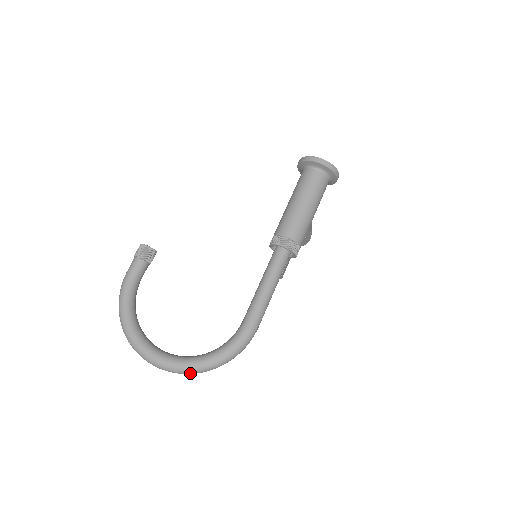
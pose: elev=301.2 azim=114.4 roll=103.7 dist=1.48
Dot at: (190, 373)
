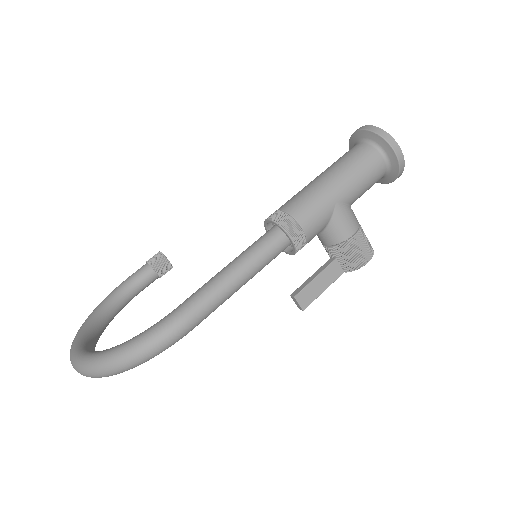
Dot at: (86, 371)
